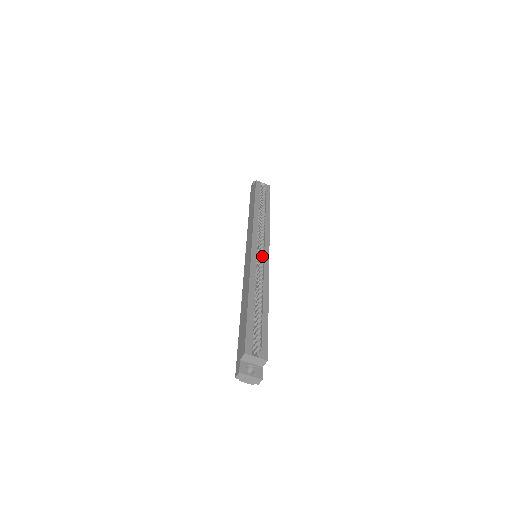
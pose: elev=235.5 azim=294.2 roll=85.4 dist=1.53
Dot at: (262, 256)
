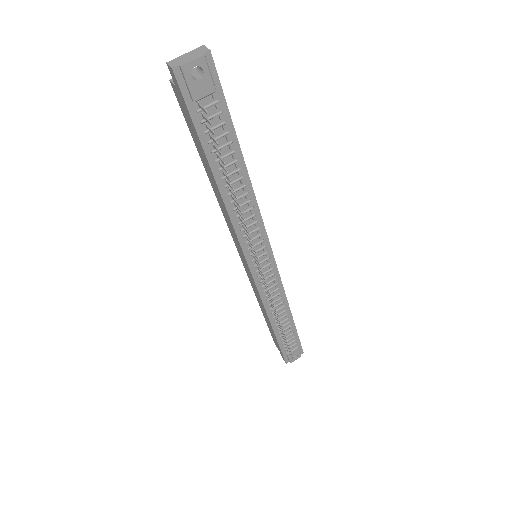
Dot at: occluded
